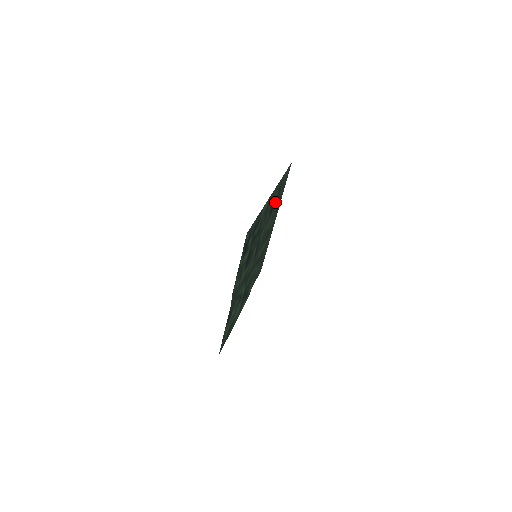
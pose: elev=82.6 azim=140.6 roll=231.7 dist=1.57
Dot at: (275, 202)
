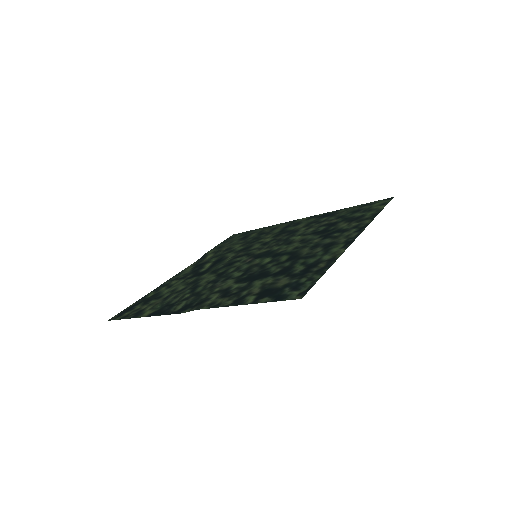
Dot at: (336, 224)
